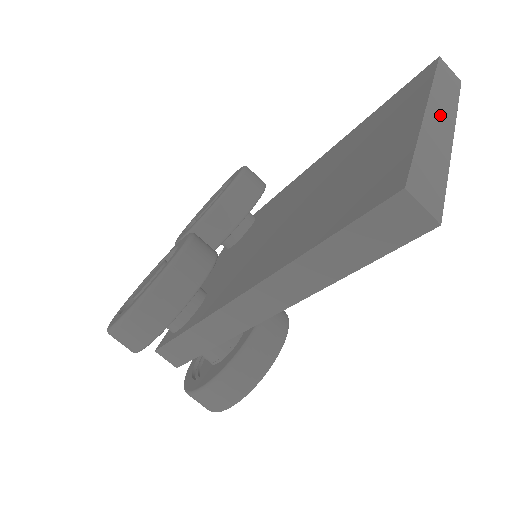
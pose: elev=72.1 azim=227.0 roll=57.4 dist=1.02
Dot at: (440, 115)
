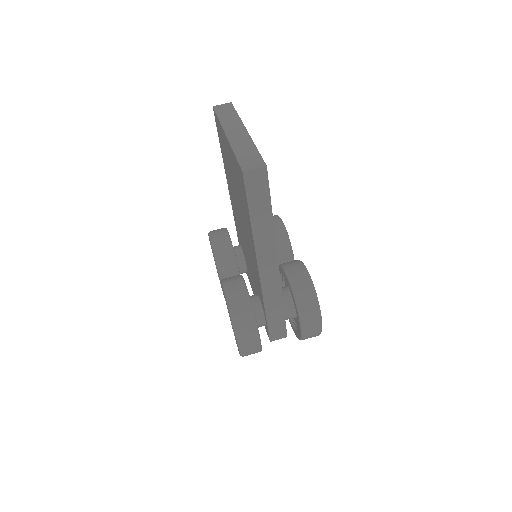
Dot at: (234, 130)
